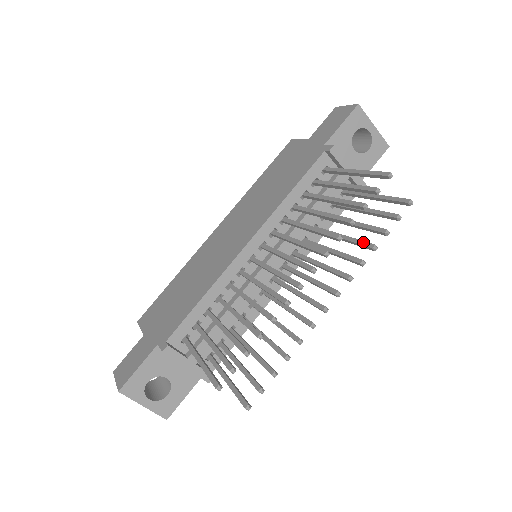
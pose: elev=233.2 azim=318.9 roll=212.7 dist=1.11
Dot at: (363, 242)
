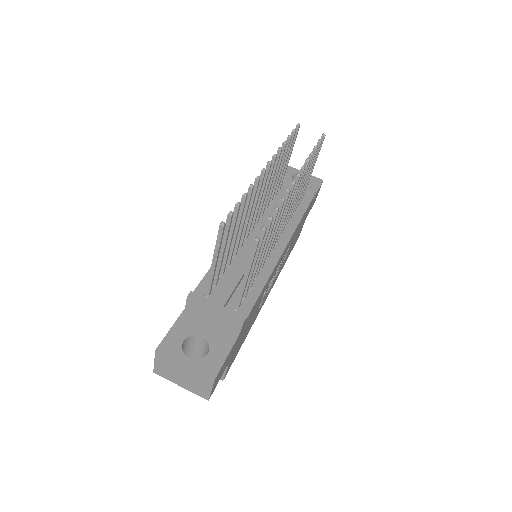
Dot at: occluded
